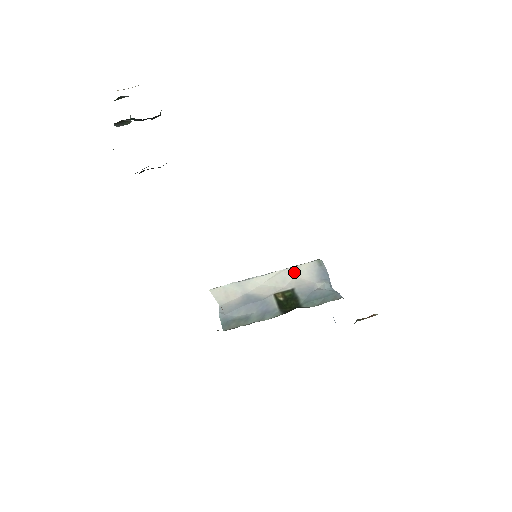
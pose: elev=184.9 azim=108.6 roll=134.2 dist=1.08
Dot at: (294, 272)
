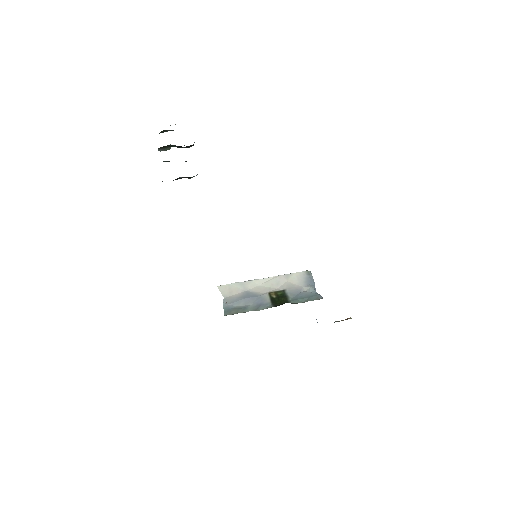
Dot at: (287, 278)
